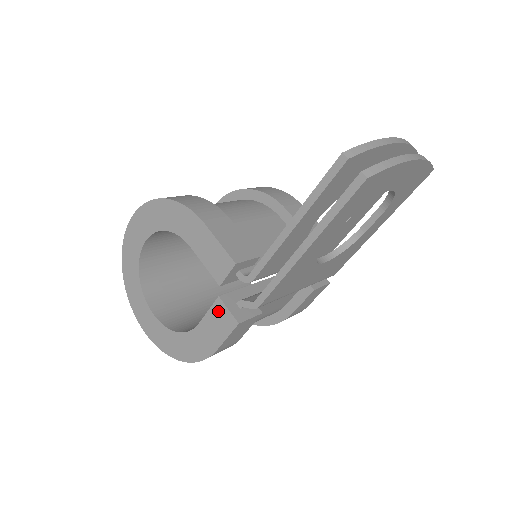
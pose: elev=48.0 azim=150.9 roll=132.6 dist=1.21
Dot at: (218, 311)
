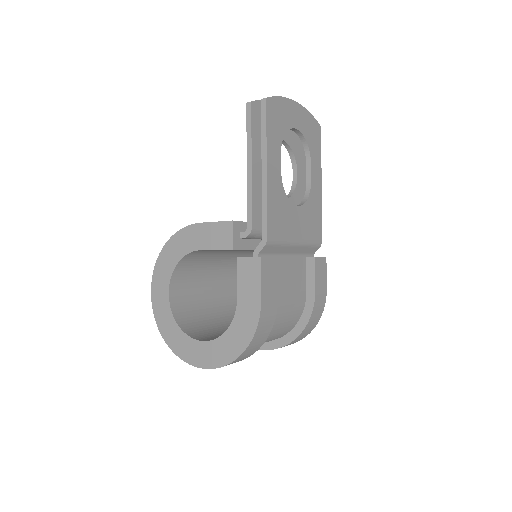
Dot at: (243, 268)
